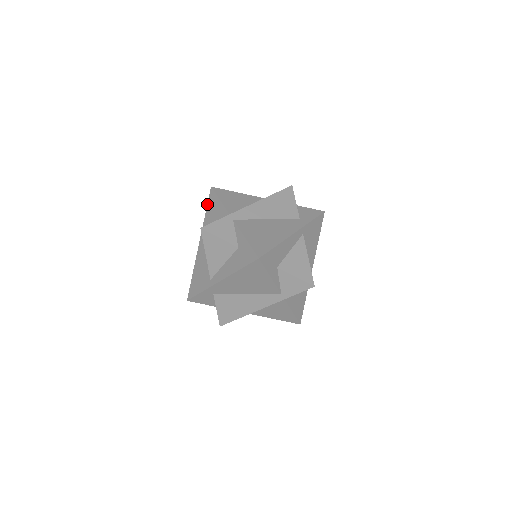
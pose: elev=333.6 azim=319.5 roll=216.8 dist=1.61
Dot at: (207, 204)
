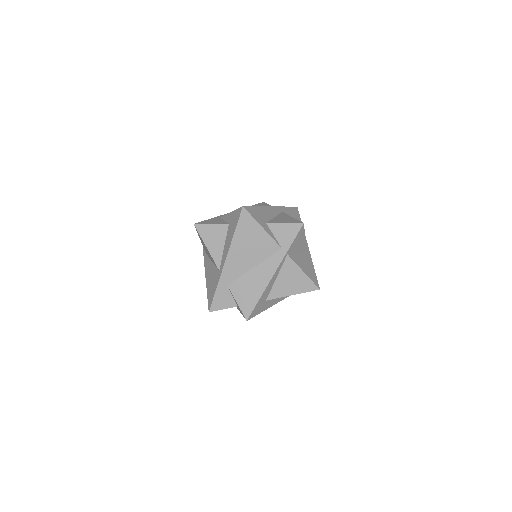
Dot at: occluded
